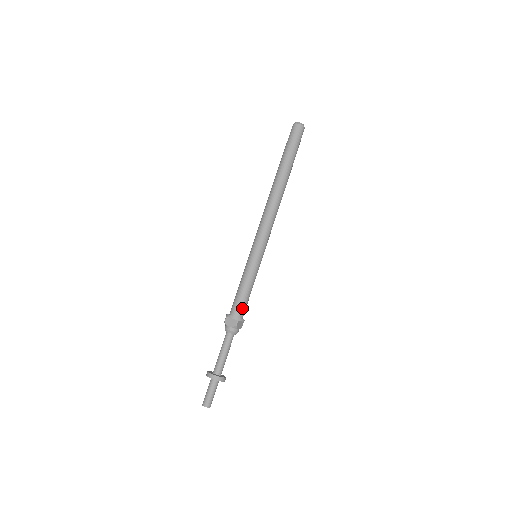
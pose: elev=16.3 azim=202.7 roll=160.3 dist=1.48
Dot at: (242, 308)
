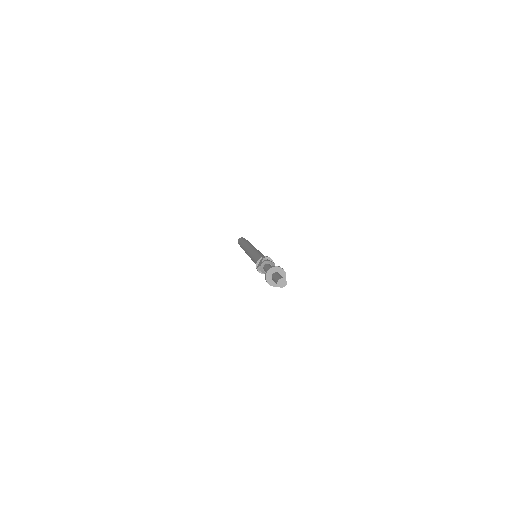
Dot at: occluded
